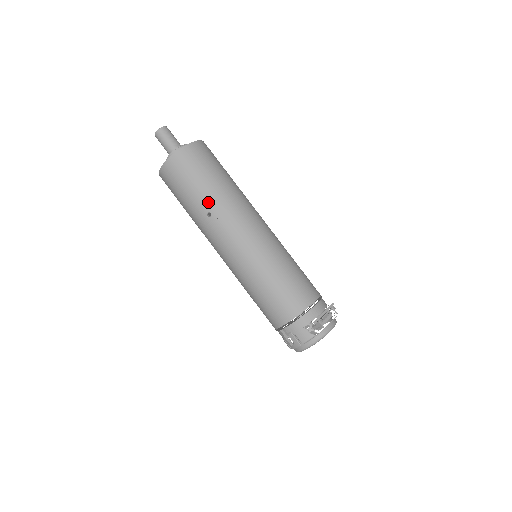
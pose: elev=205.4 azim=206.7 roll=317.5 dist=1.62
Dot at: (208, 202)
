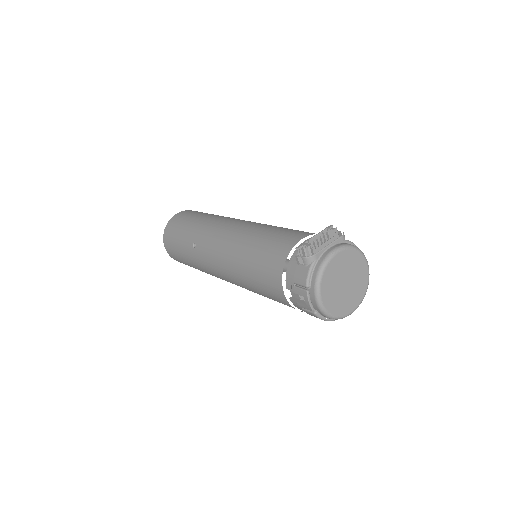
Dot at: (191, 236)
